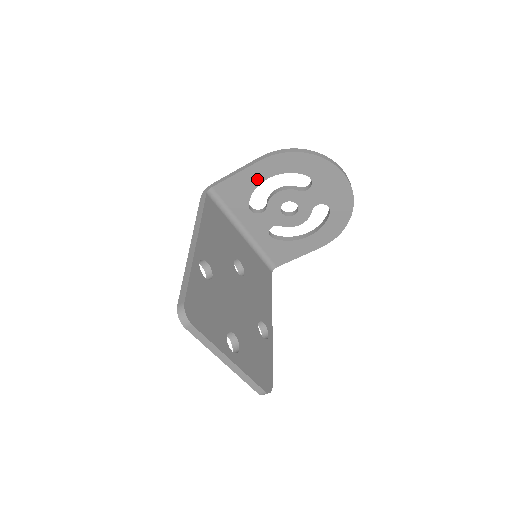
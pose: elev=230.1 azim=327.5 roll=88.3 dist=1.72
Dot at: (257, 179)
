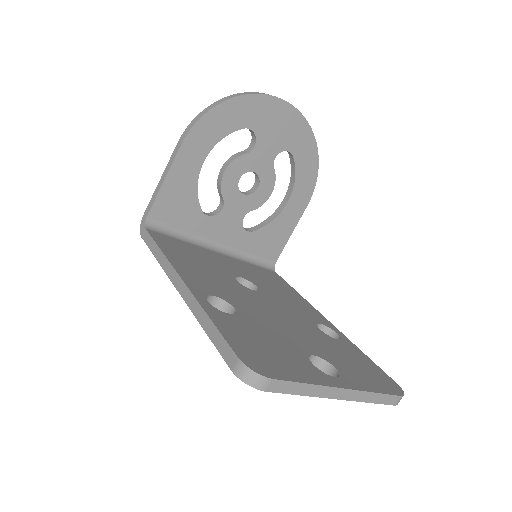
Dot at: (192, 171)
